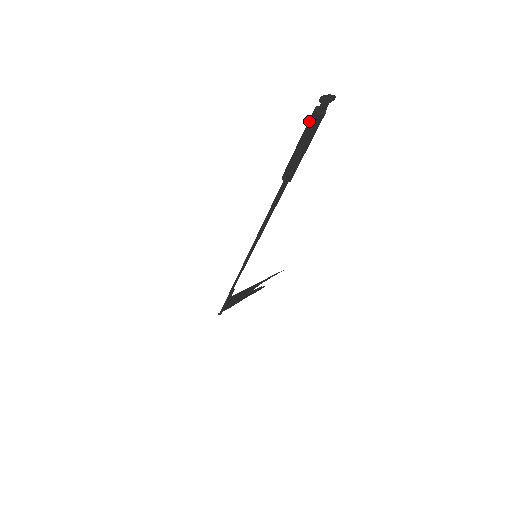
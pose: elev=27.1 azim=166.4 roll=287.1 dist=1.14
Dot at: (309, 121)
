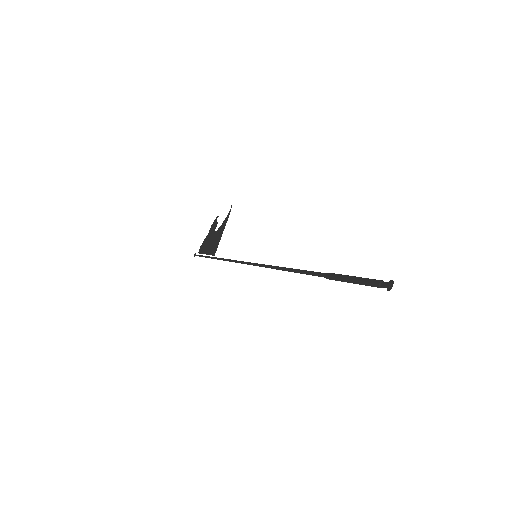
Dot at: occluded
